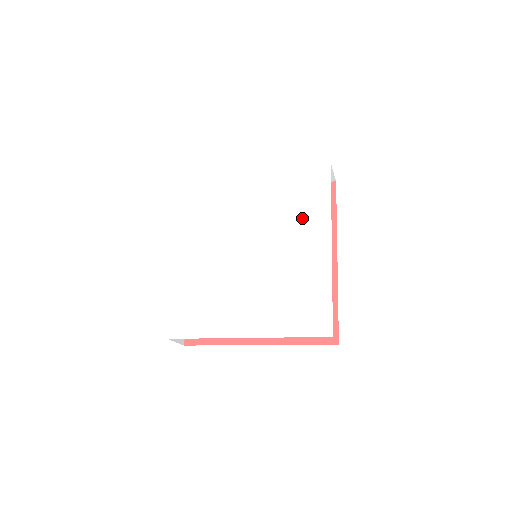
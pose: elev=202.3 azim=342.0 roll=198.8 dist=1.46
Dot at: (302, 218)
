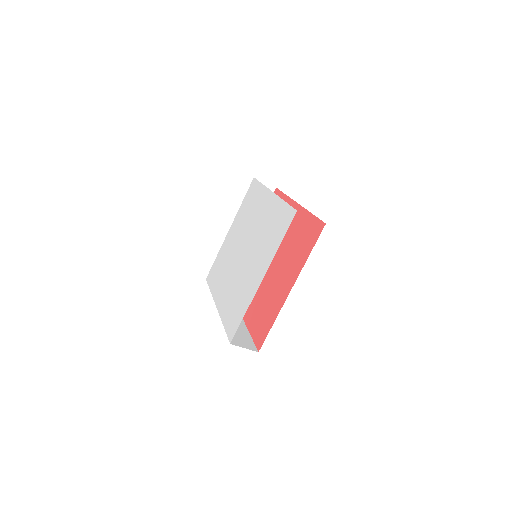
Dot at: (255, 207)
